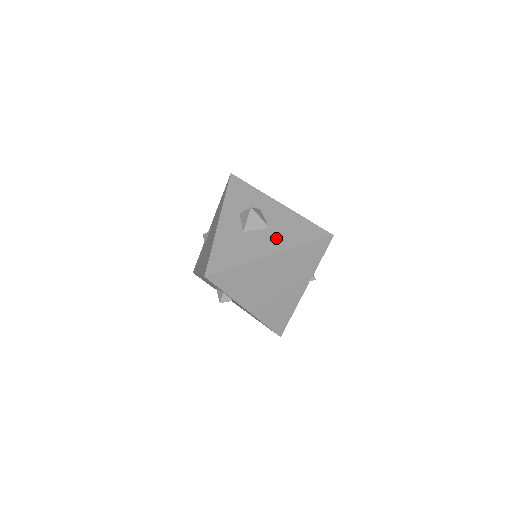
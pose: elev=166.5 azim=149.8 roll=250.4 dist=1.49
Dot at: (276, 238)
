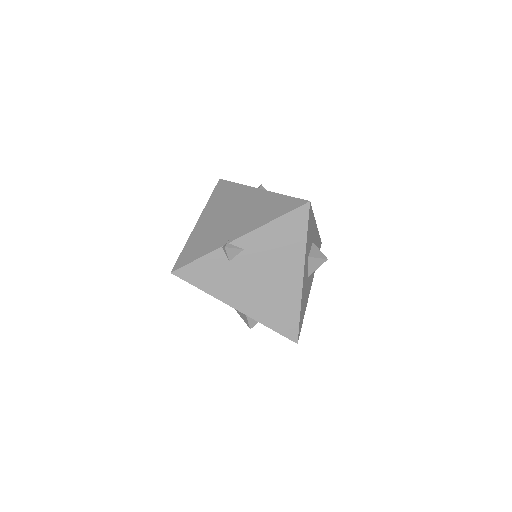
Dot at: occluded
